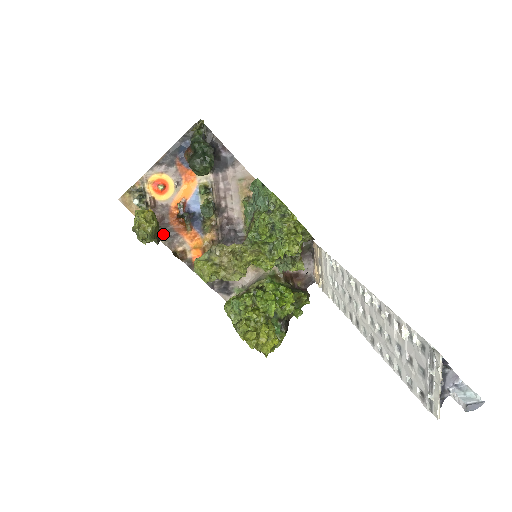
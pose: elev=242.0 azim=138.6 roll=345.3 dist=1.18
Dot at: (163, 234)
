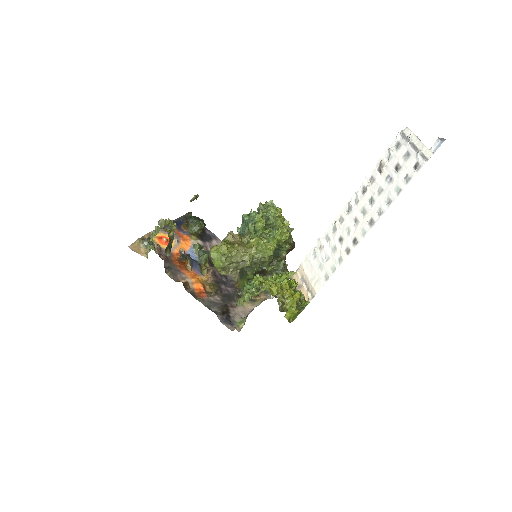
Dot at: (168, 269)
